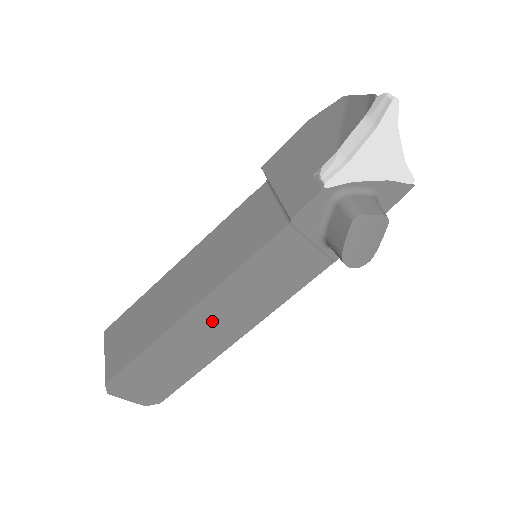
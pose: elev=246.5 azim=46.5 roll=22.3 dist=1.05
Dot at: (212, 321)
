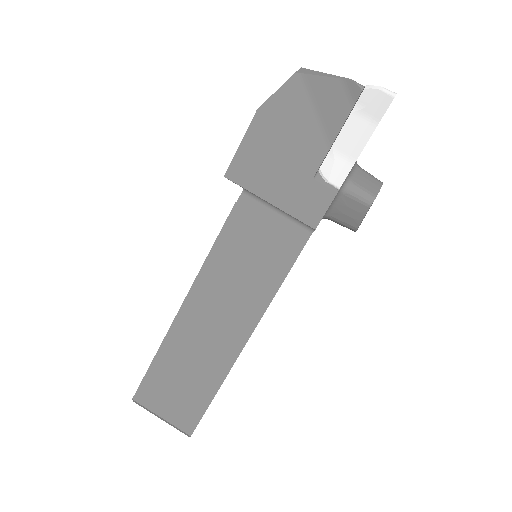
Dot at: occluded
